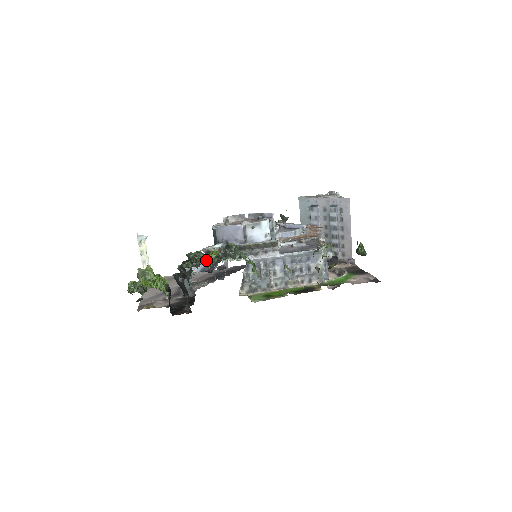
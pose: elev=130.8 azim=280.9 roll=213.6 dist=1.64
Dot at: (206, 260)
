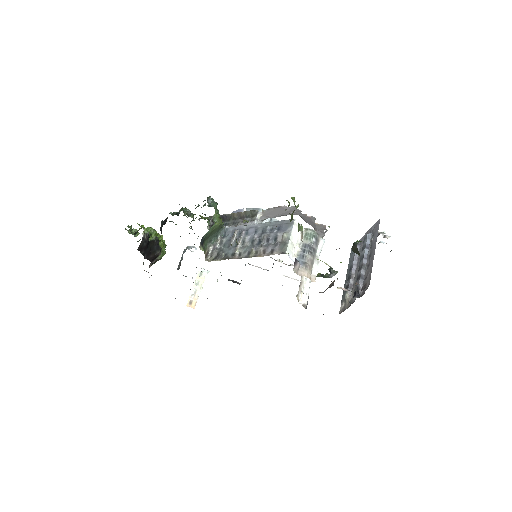
Dot at: (190, 216)
